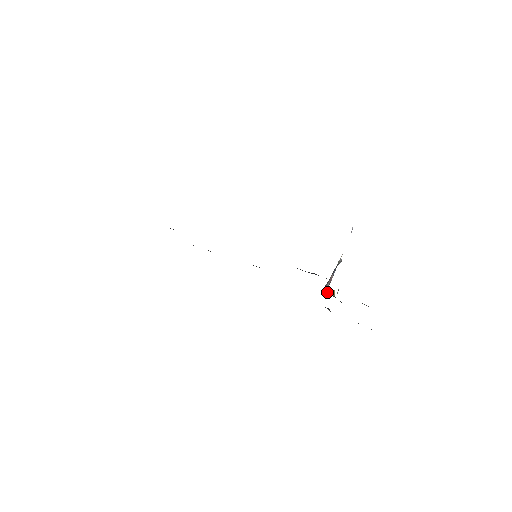
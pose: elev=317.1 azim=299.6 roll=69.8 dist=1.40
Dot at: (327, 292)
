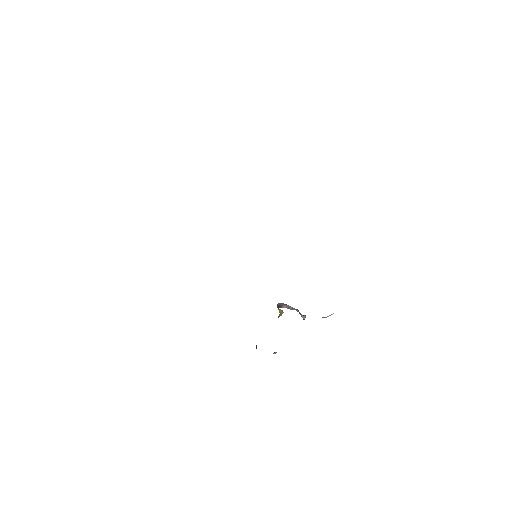
Dot at: (277, 306)
